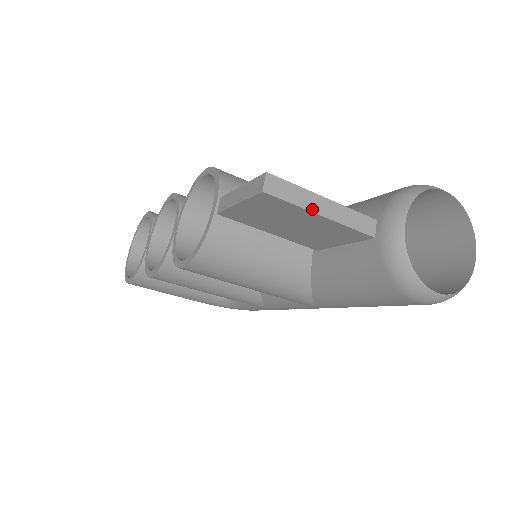
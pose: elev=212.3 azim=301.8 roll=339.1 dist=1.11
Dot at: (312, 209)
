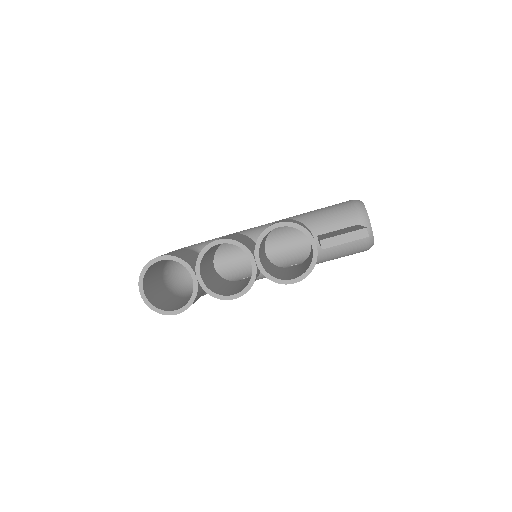
Dot at: occluded
